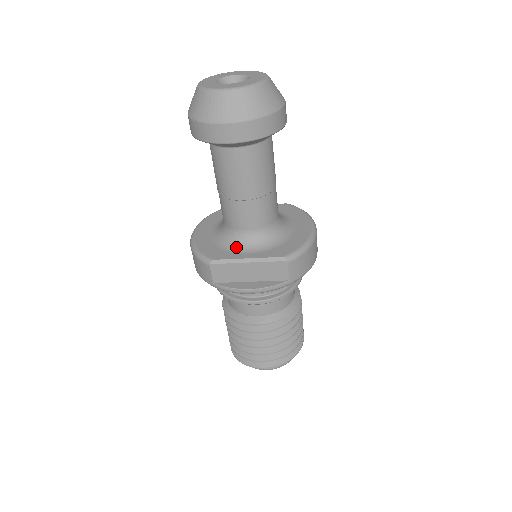
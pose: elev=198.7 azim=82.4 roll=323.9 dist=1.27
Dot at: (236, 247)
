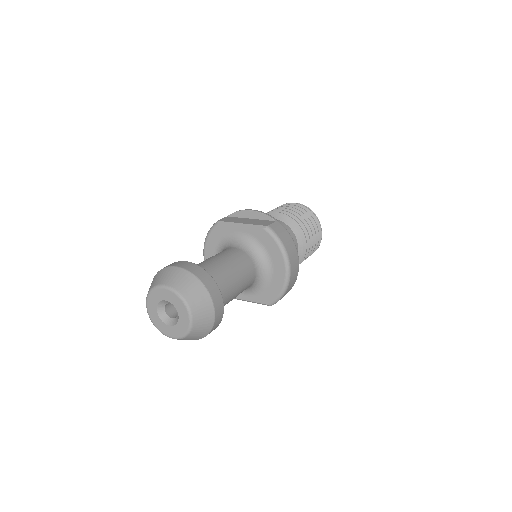
Dot at: occluded
